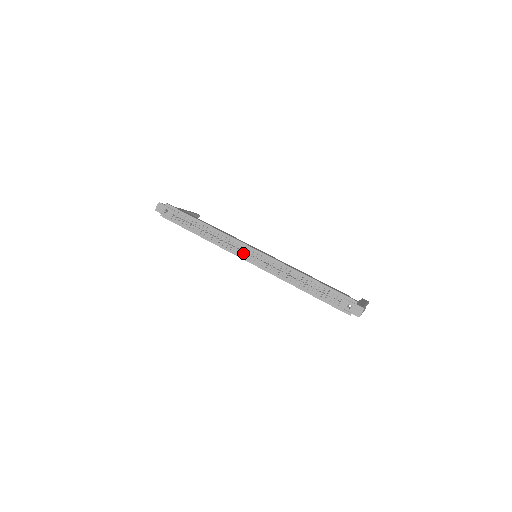
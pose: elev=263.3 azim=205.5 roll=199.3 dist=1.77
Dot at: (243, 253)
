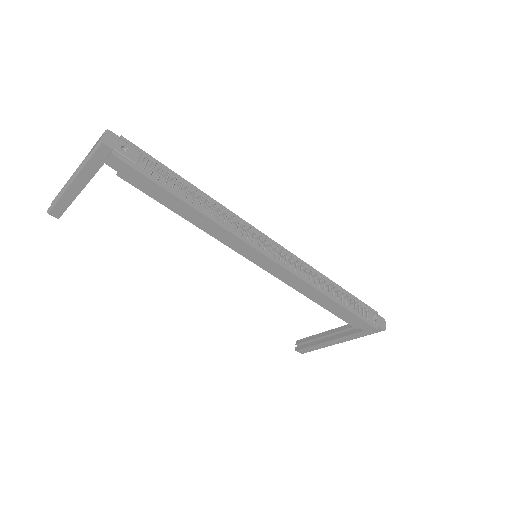
Dot at: (259, 243)
